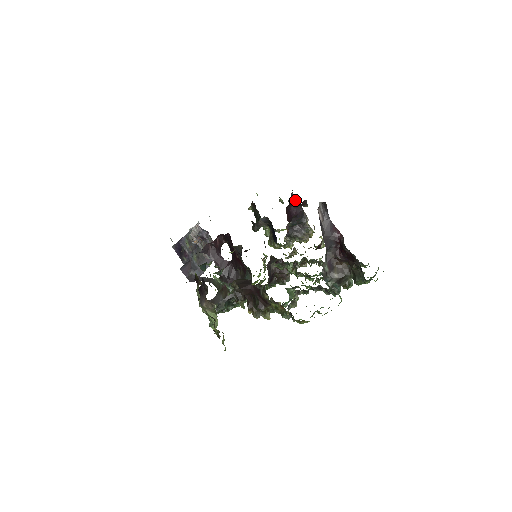
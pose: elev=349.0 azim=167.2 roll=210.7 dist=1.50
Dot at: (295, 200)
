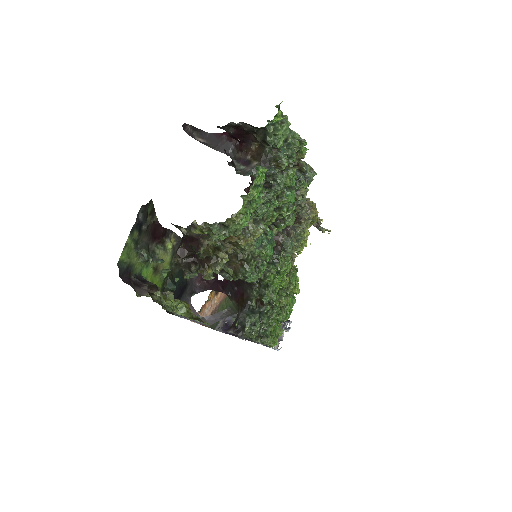
Dot at: occluded
